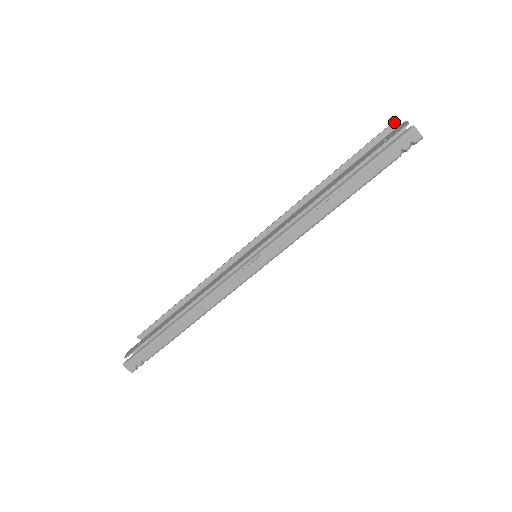
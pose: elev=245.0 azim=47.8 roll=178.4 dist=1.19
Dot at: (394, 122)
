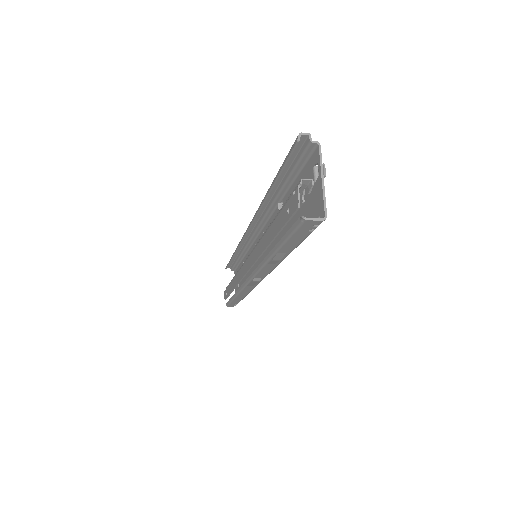
Dot at: (296, 143)
